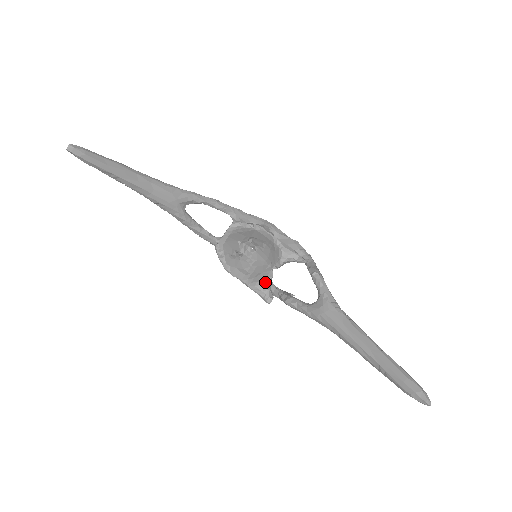
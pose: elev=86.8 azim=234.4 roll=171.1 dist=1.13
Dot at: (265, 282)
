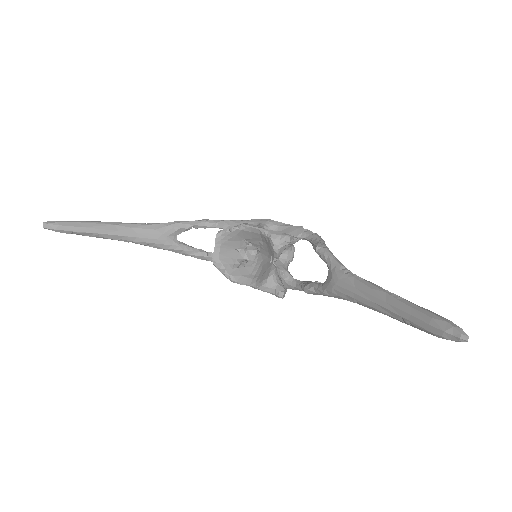
Dot at: (269, 278)
